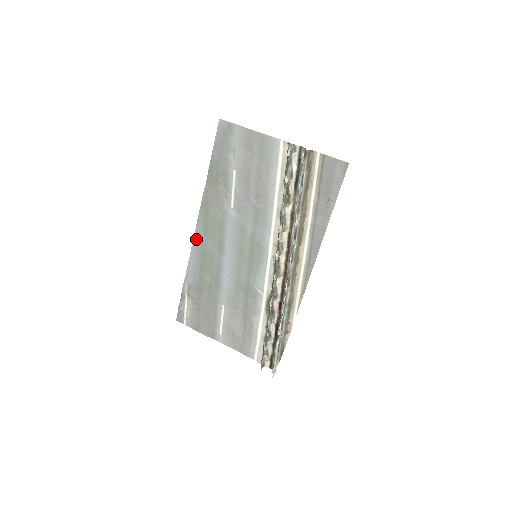
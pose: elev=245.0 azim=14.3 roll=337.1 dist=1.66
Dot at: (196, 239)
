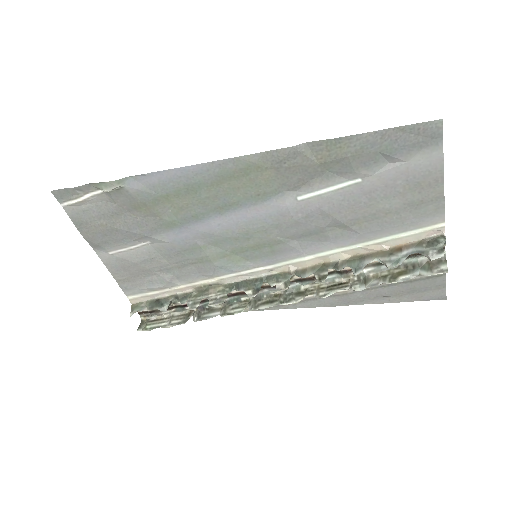
Dot at: (204, 168)
